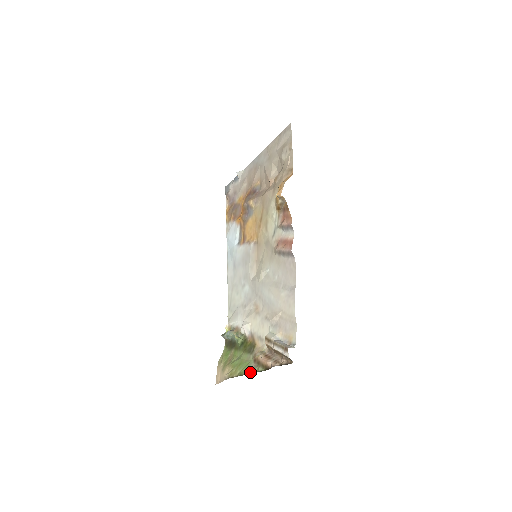
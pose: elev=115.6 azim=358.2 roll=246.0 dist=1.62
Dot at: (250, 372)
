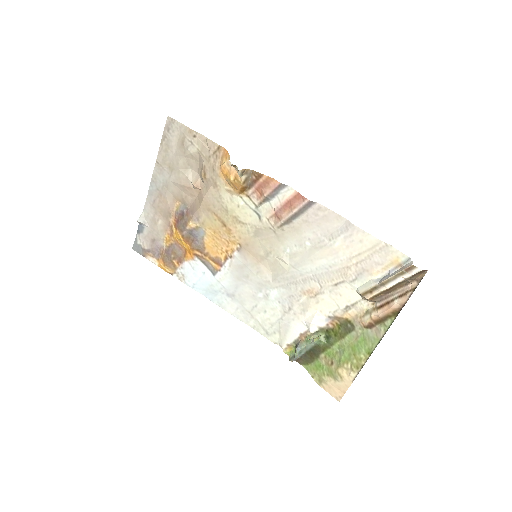
Dot at: (379, 338)
